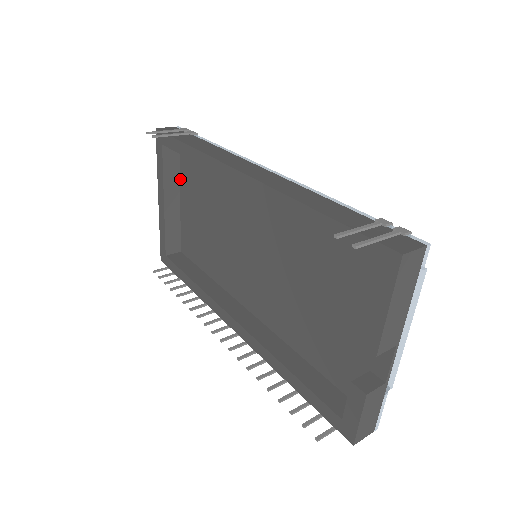
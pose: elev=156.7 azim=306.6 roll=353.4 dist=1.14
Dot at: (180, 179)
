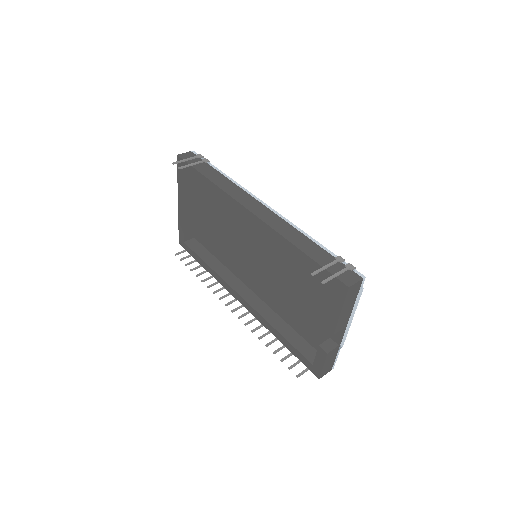
Dot at: (195, 189)
